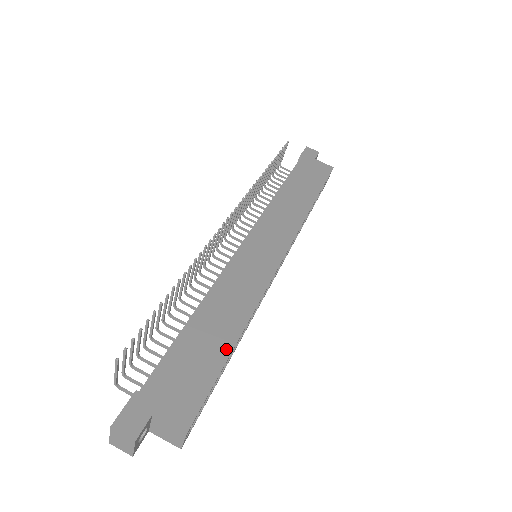
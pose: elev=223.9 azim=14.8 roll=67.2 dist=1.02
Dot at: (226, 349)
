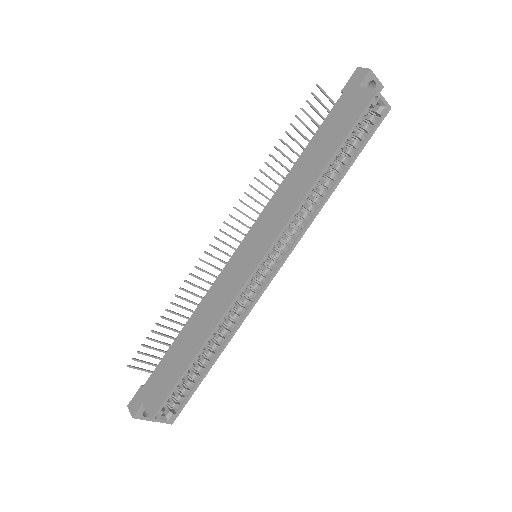
Dot at: (188, 360)
